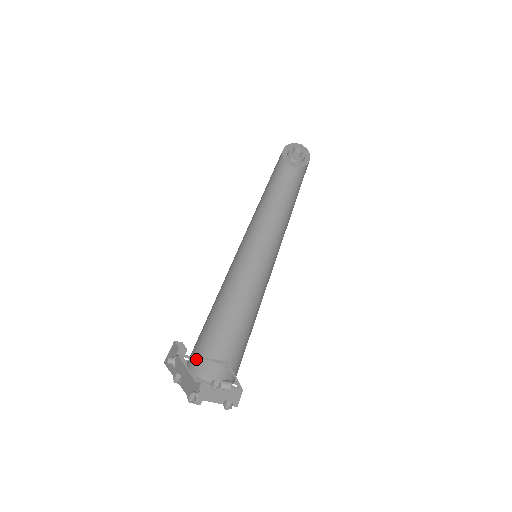
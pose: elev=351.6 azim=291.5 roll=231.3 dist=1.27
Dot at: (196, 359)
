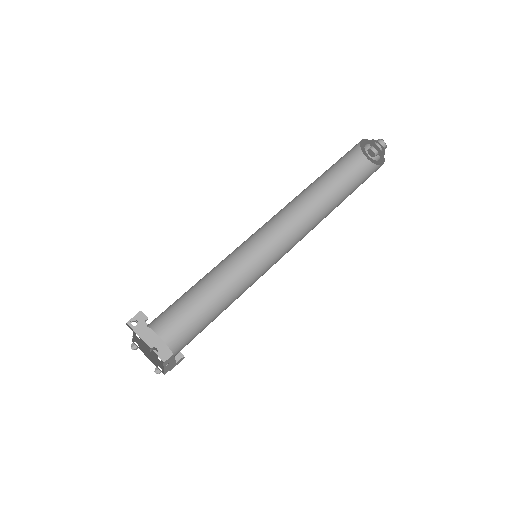
Dot at: (171, 332)
